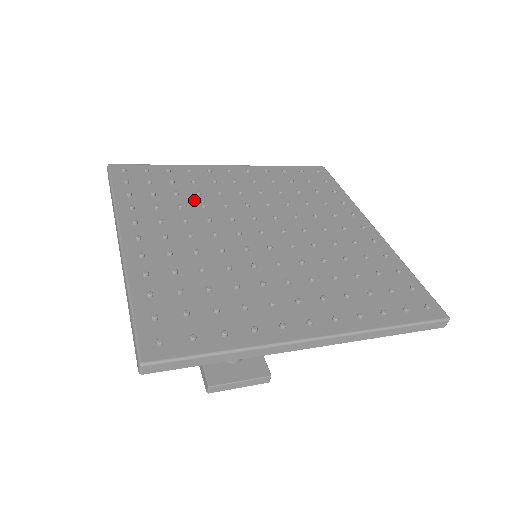
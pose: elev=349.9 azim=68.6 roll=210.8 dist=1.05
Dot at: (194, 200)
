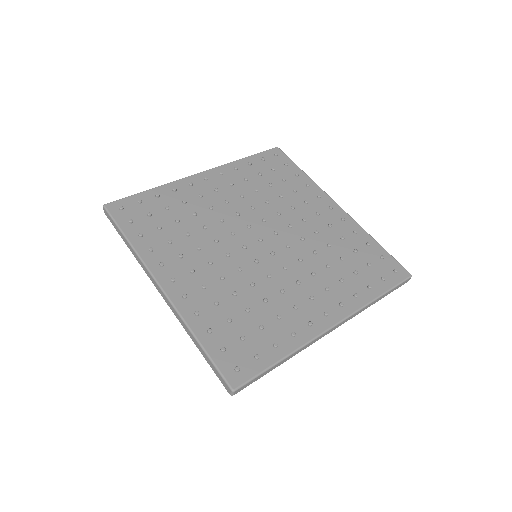
Dot at: (194, 223)
